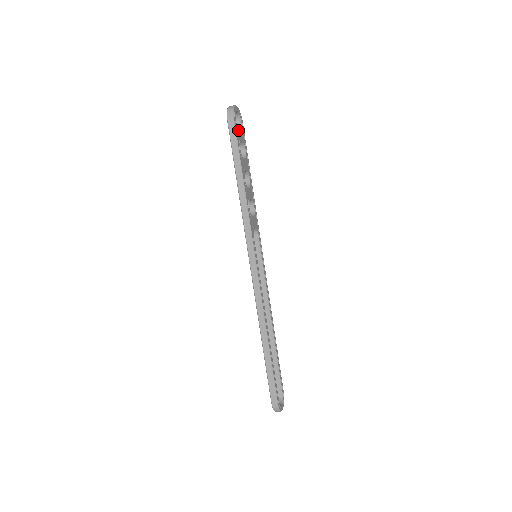
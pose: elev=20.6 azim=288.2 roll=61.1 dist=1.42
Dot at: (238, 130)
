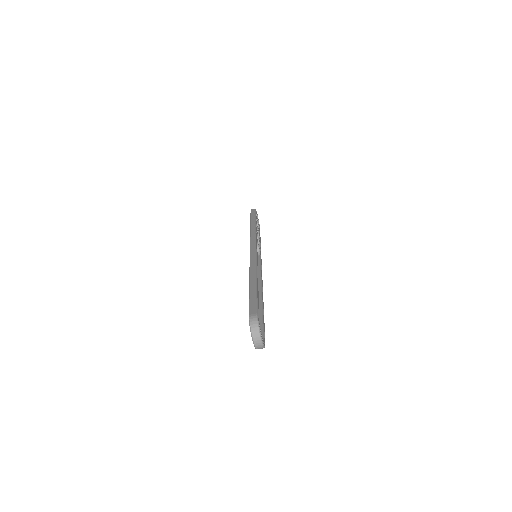
Dot at: (257, 218)
